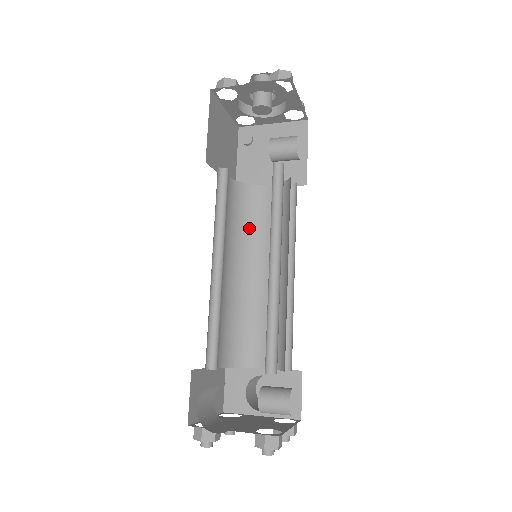
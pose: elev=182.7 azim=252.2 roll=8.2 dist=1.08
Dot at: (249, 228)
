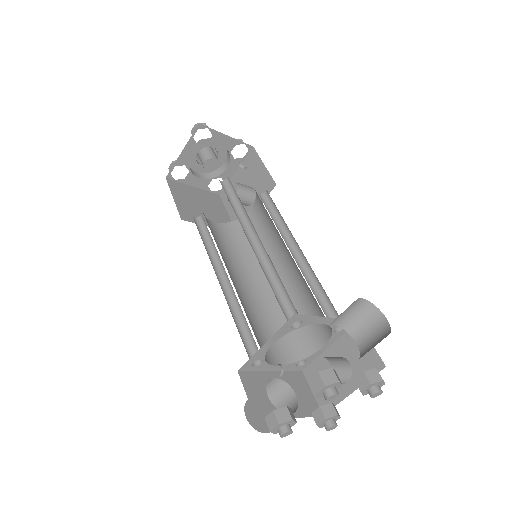
Dot at: (218, 246)
